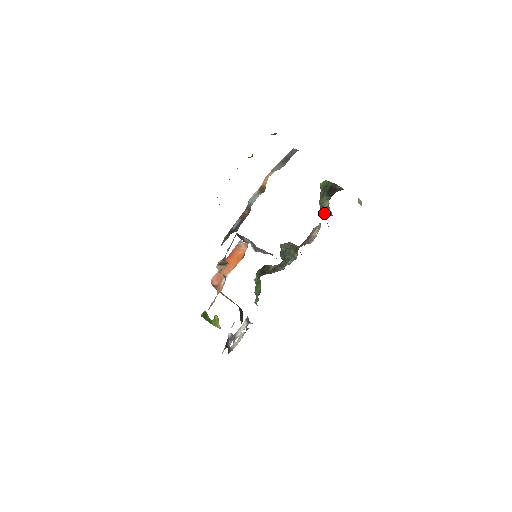
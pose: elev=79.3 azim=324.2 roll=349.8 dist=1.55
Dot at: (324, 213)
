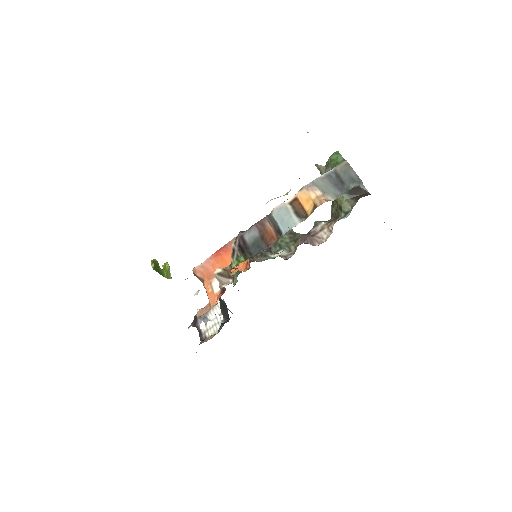
Dot at: occluded
